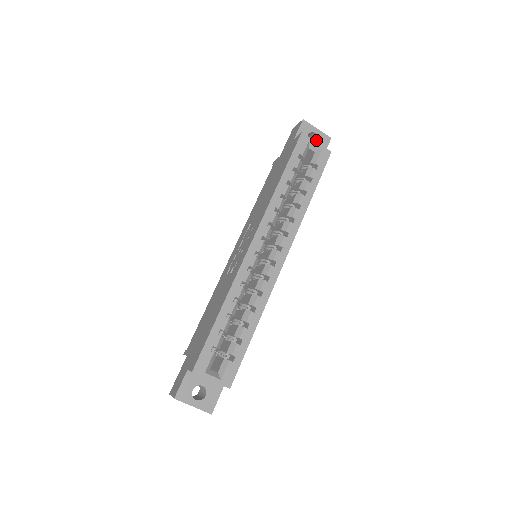
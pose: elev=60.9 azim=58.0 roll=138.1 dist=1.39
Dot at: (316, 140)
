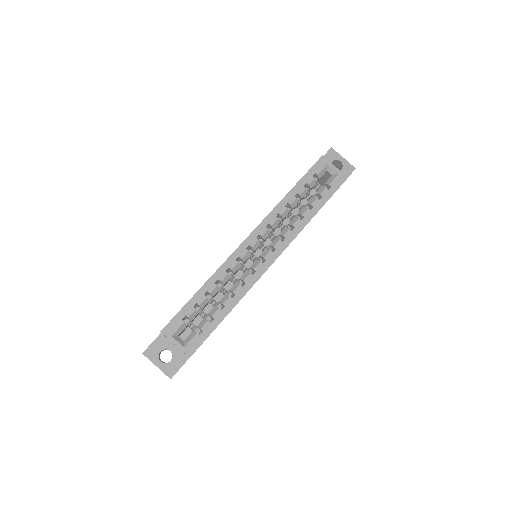
Dot at: (341, 168)
